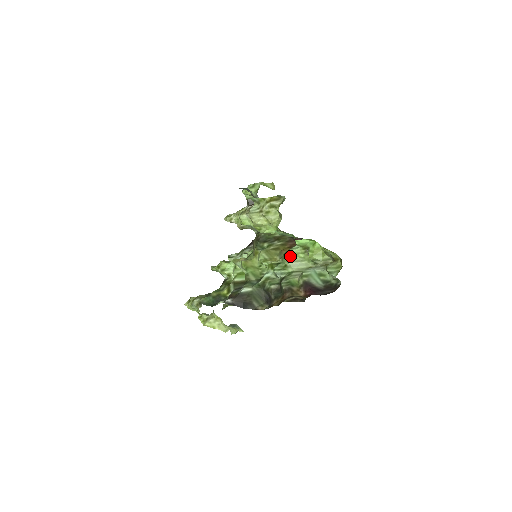
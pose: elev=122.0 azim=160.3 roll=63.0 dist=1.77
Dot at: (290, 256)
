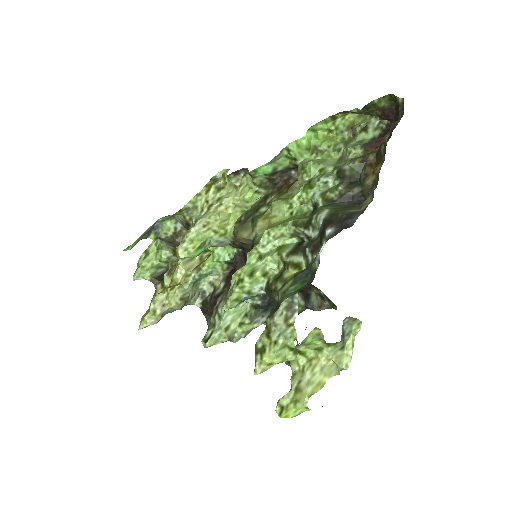
Dot at: (312, 161)
